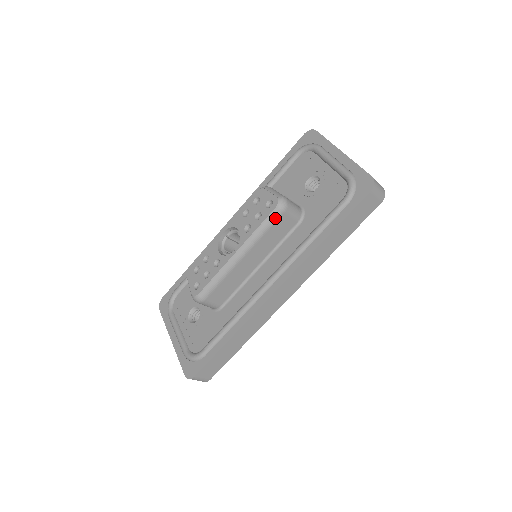
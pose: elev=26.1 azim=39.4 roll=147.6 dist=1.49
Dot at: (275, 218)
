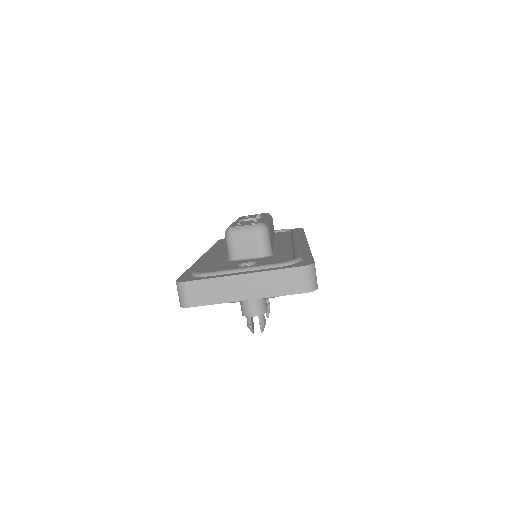
Dot at: (271, 217)
